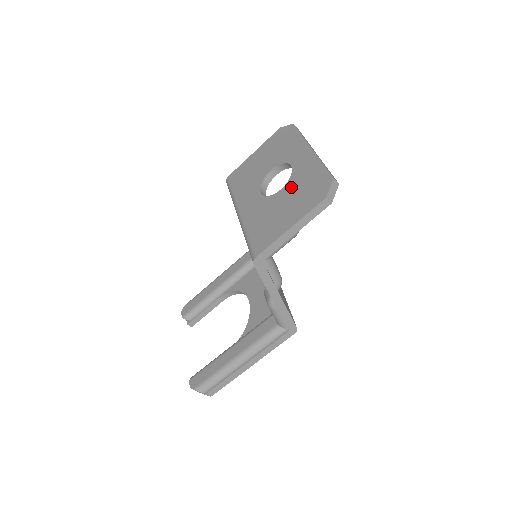
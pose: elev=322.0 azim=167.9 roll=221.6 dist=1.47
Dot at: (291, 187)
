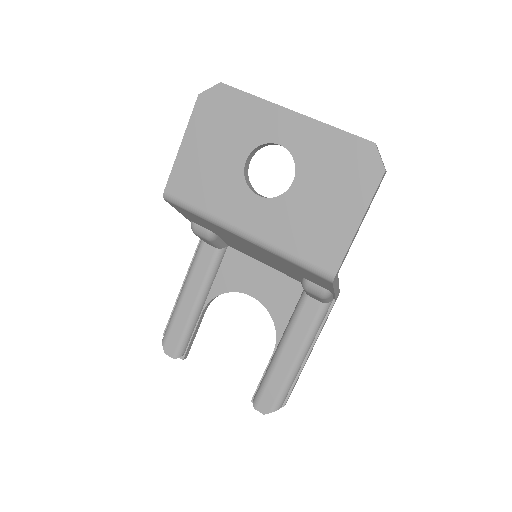
Dot at: (310, 174)
